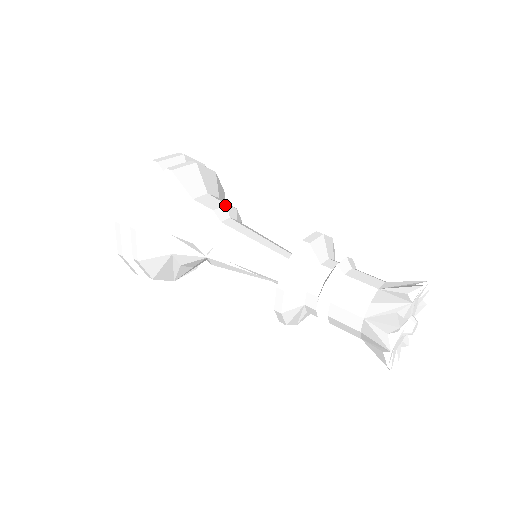
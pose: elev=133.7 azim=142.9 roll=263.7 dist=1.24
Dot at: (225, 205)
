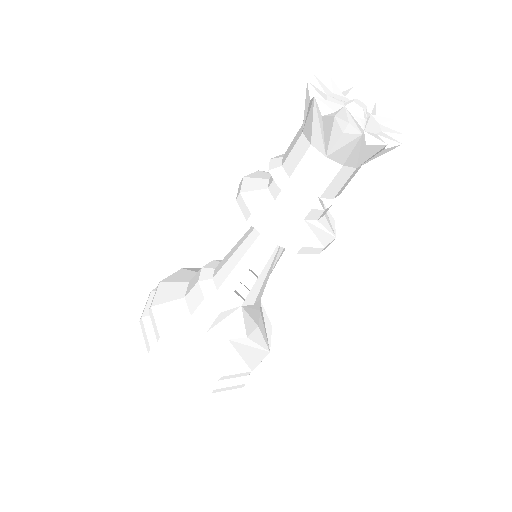
Dot at: (201, 269)
